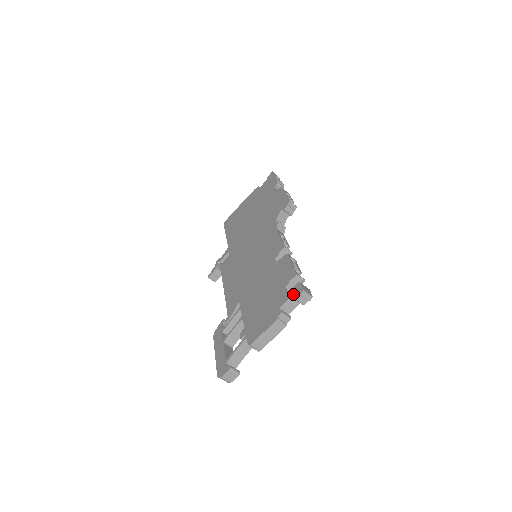
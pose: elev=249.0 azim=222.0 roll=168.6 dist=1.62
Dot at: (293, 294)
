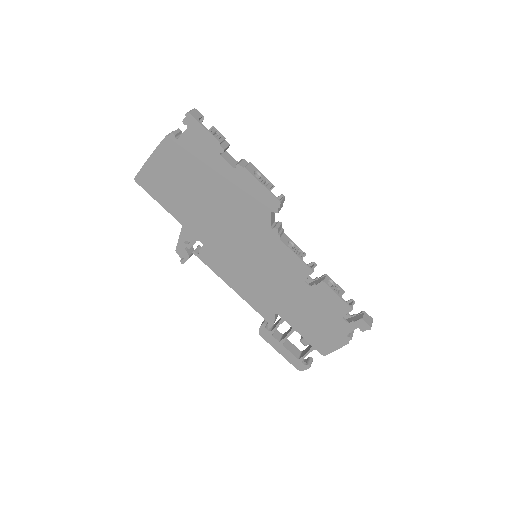
Dot at: (359, 328)
